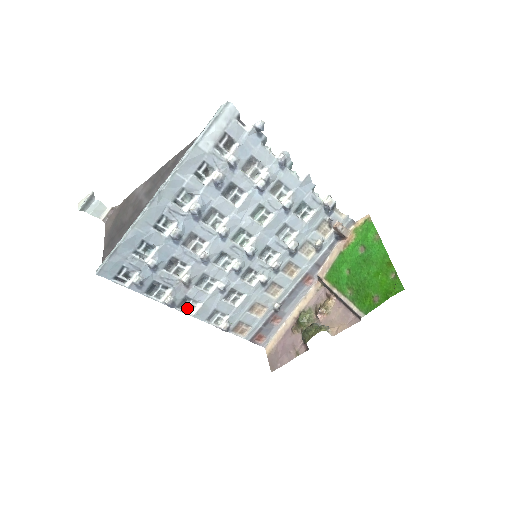
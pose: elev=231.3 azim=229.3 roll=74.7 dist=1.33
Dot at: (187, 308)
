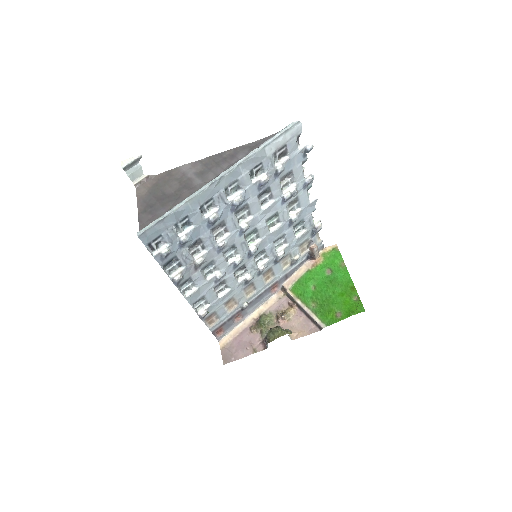
Dot at: (184, 289)
